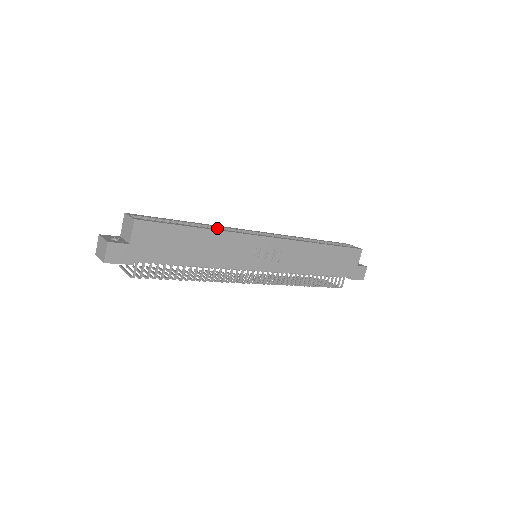
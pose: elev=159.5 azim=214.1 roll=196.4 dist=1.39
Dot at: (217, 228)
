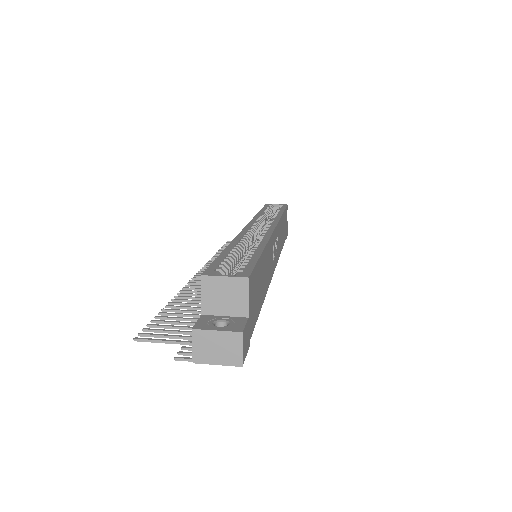
Dot at: (240, 241)
